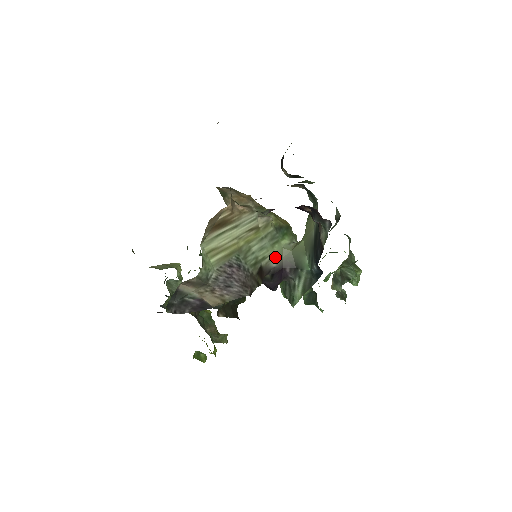
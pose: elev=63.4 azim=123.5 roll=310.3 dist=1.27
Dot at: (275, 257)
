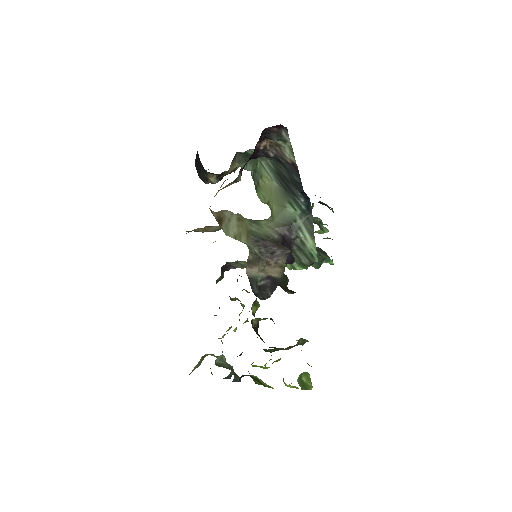
Dot at: (270, 232)
